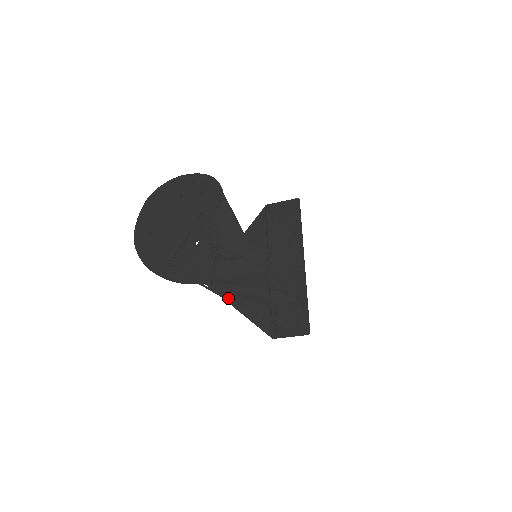
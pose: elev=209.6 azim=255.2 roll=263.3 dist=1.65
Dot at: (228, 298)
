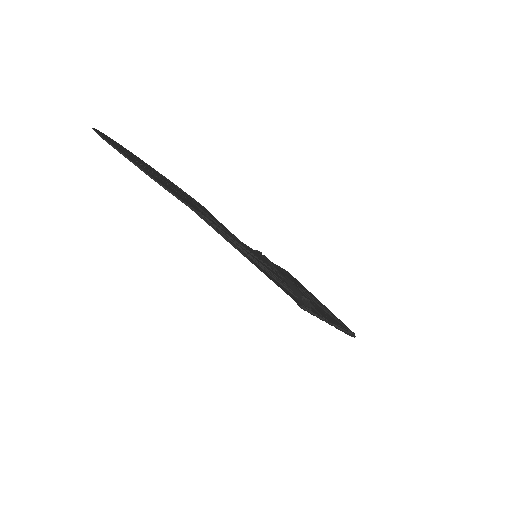
Dot at: (231, 241)
